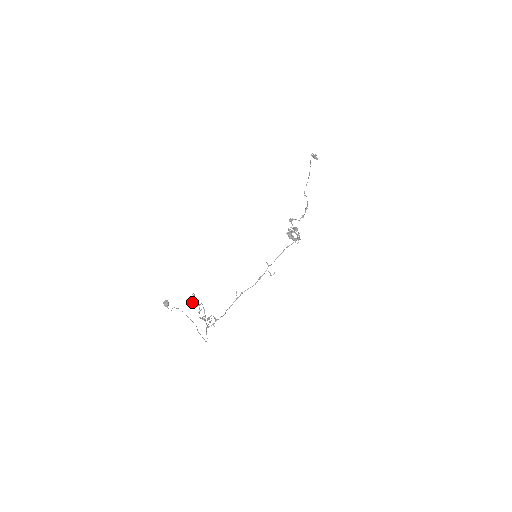
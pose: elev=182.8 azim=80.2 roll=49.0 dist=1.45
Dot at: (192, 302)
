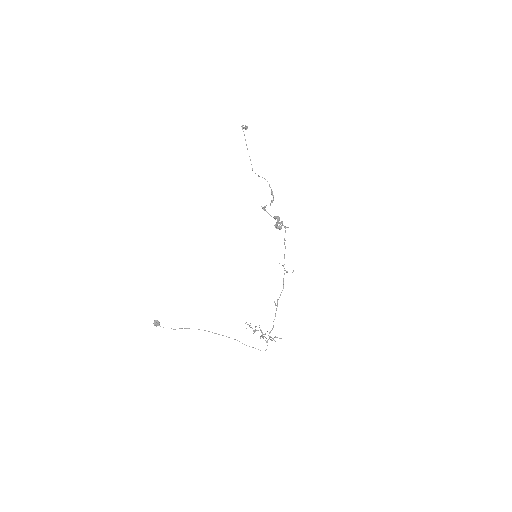
Dot at: (254, 332)
